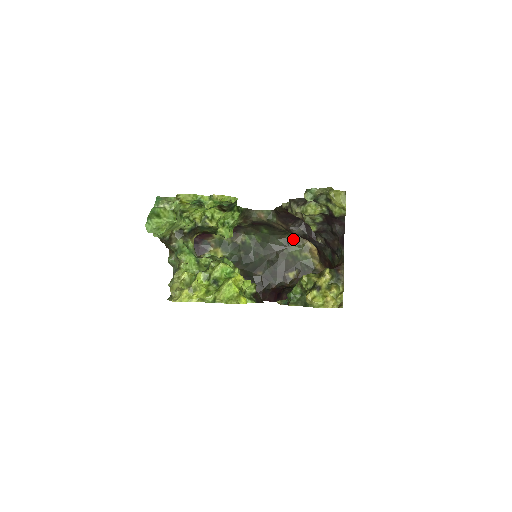
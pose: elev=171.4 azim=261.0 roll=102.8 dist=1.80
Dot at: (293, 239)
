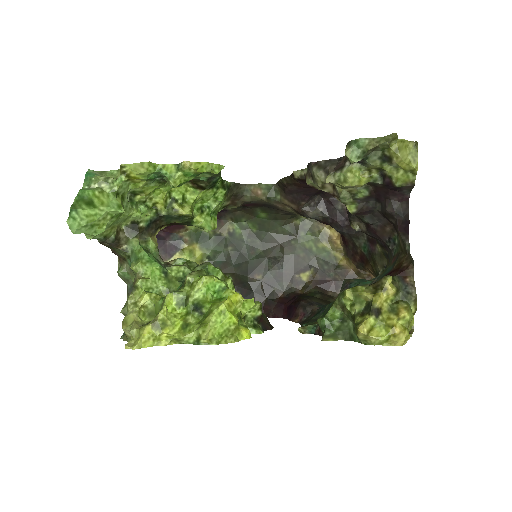
Dot at: (304, 224)
